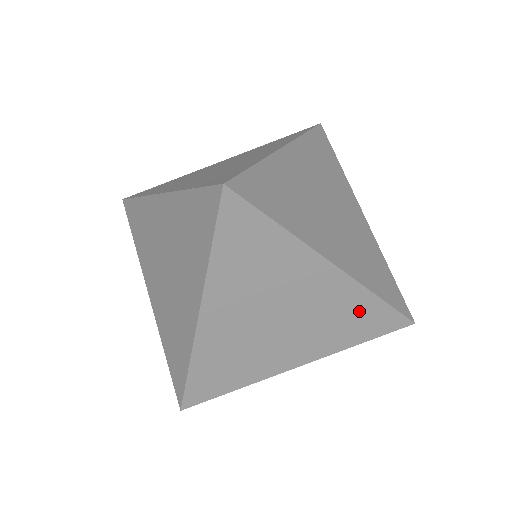
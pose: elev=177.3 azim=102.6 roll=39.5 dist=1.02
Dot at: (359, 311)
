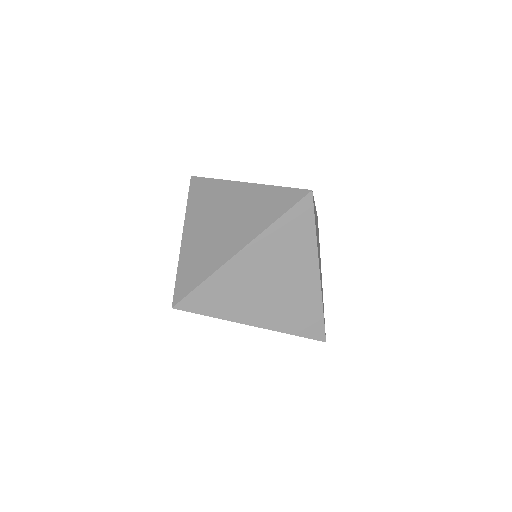
Dot at: (309, 311)
